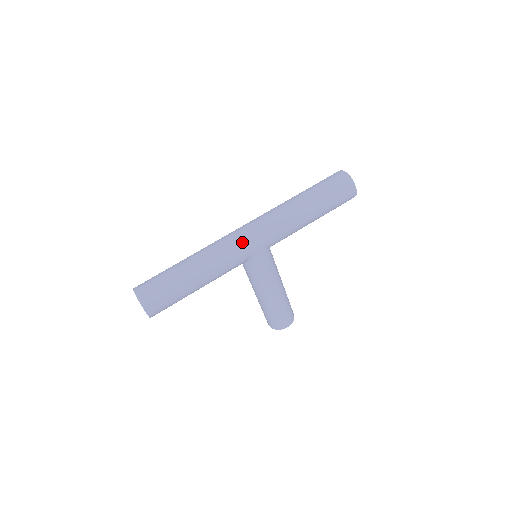
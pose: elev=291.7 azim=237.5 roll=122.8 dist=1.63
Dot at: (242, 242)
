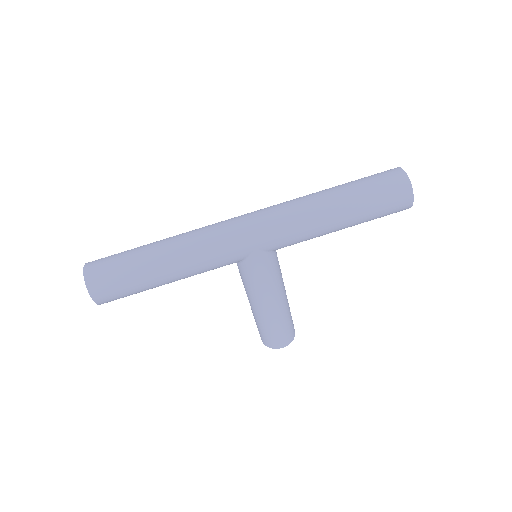
Dot at: (236, 237)
